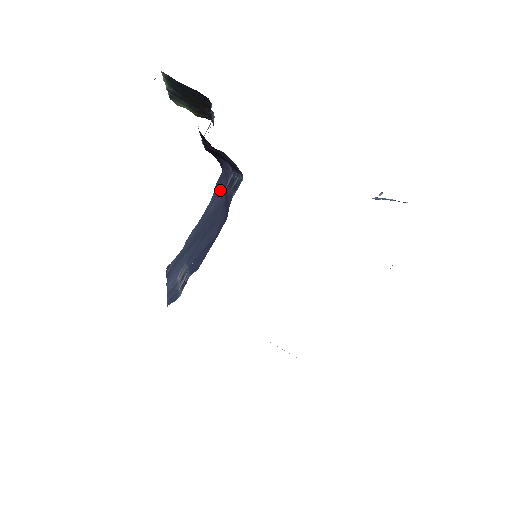
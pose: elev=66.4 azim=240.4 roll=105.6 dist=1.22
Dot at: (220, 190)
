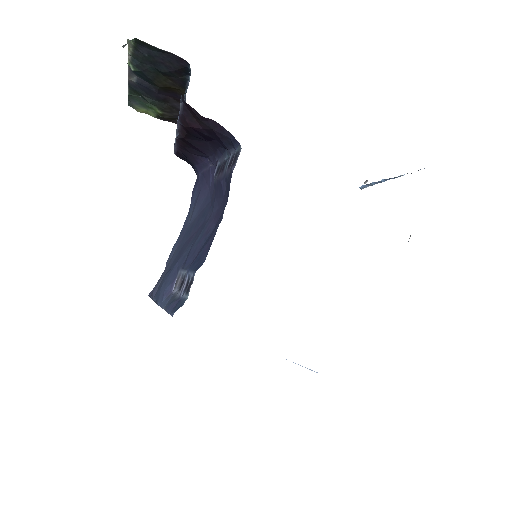
Dot at: (200, 193)
